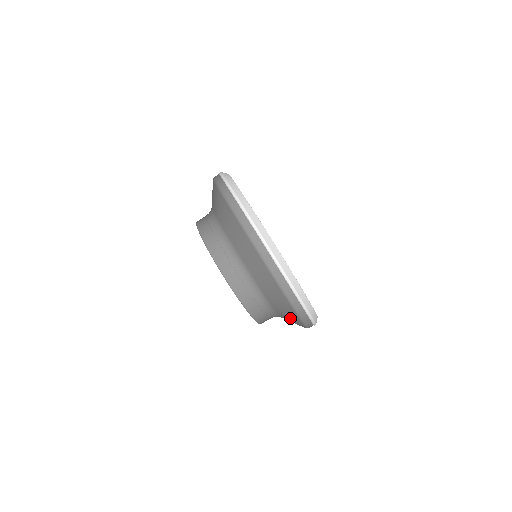
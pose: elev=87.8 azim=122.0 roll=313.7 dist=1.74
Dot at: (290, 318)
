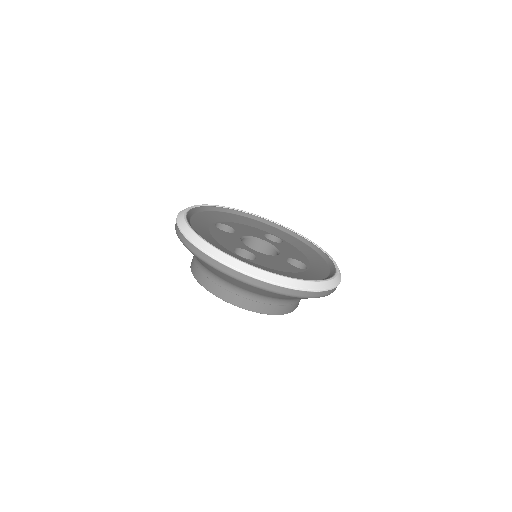
Dot at: occluded
